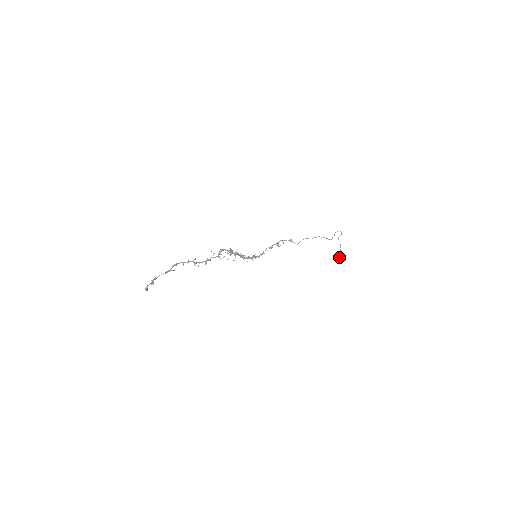
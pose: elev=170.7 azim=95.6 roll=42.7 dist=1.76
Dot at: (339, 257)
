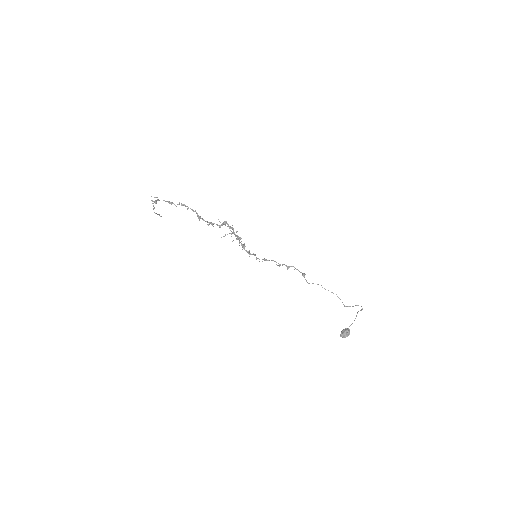
Dot at: (344, 331)
